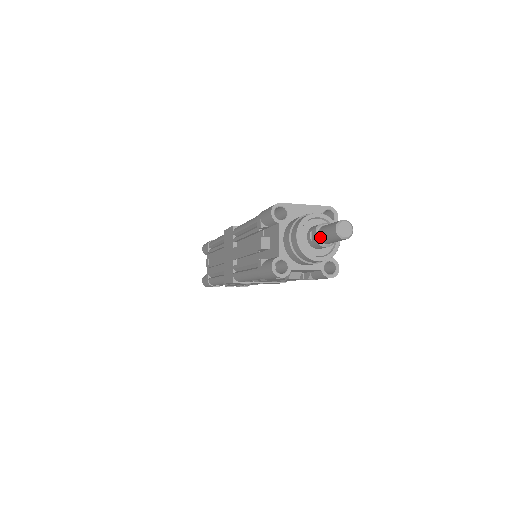
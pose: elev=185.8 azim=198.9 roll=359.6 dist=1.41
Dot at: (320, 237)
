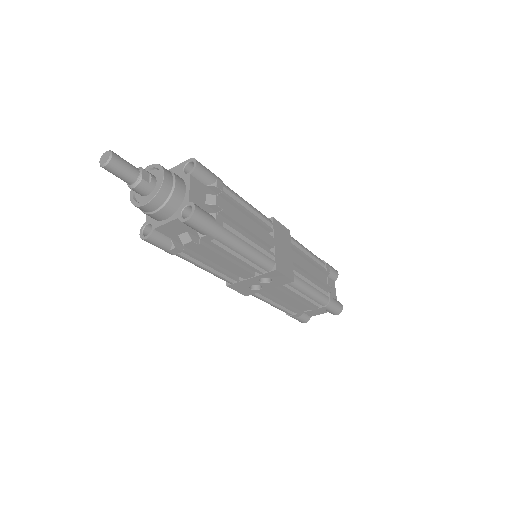
Dot at: (125, 181)
